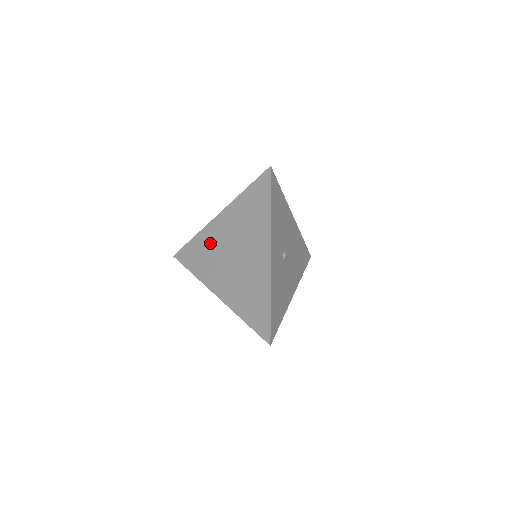
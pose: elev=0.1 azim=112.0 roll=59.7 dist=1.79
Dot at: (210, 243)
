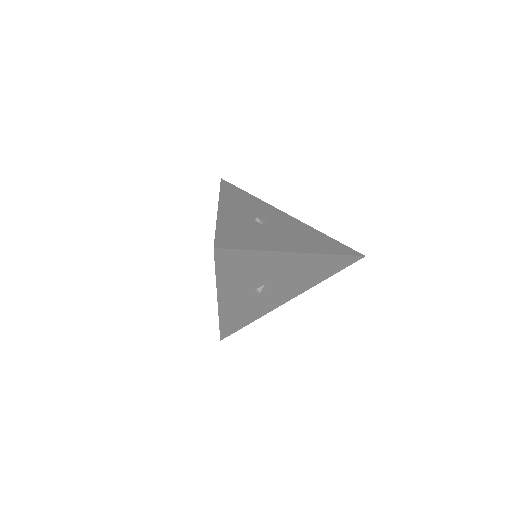
Dot at: occluded
